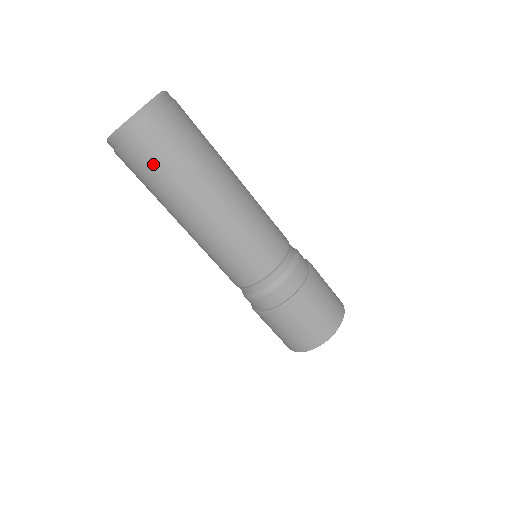
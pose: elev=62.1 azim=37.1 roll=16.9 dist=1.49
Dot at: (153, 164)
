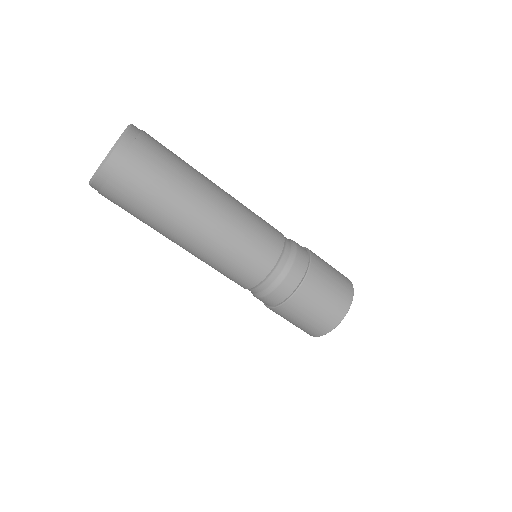
Dot at: (140, 192)
